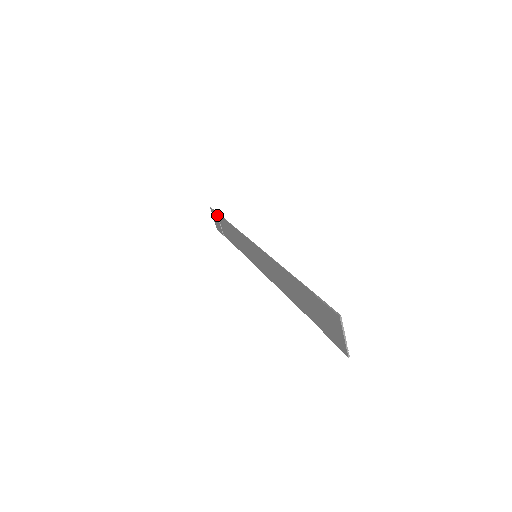
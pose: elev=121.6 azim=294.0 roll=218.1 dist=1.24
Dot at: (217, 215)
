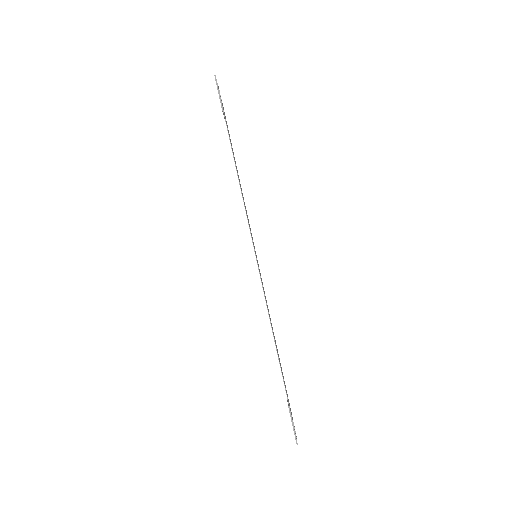
Dot at: (222, 111)
